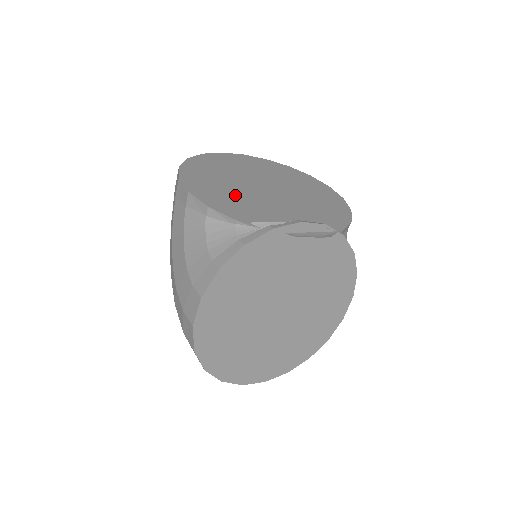
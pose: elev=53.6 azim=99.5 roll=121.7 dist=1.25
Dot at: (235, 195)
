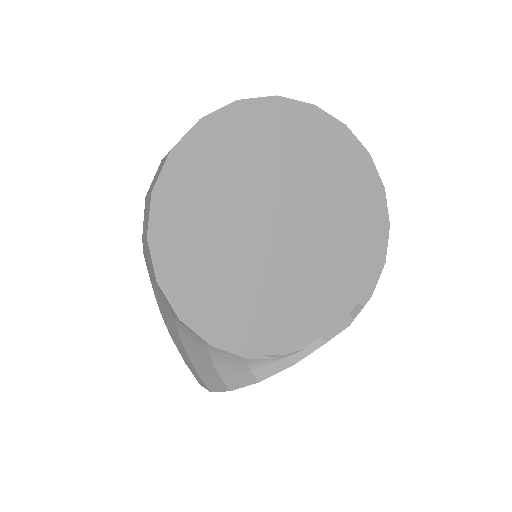
Dot at: (240, 287)
